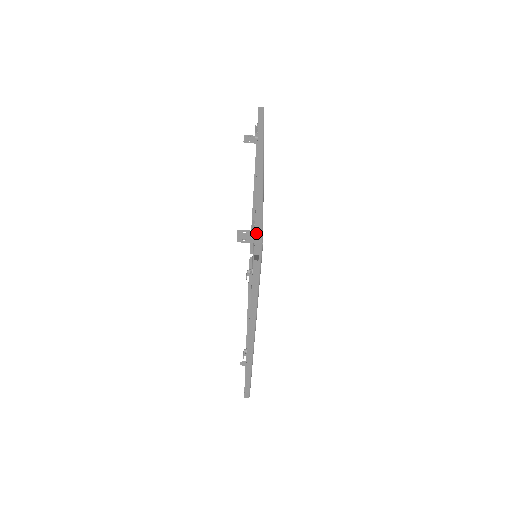
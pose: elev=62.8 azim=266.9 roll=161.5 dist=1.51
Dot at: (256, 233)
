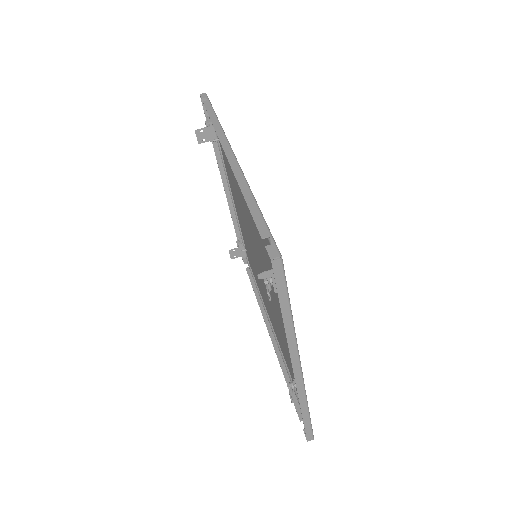
Dot at: (203, 105)
